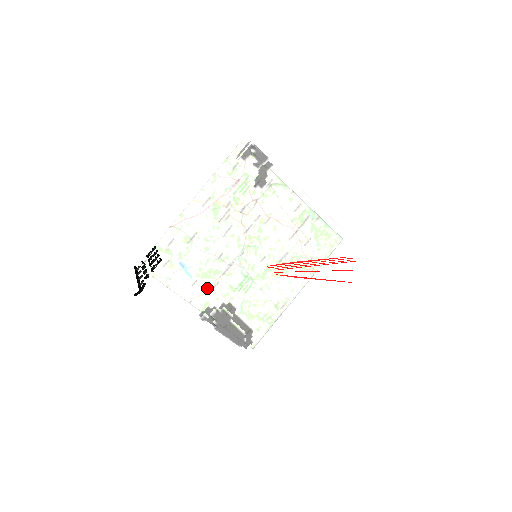
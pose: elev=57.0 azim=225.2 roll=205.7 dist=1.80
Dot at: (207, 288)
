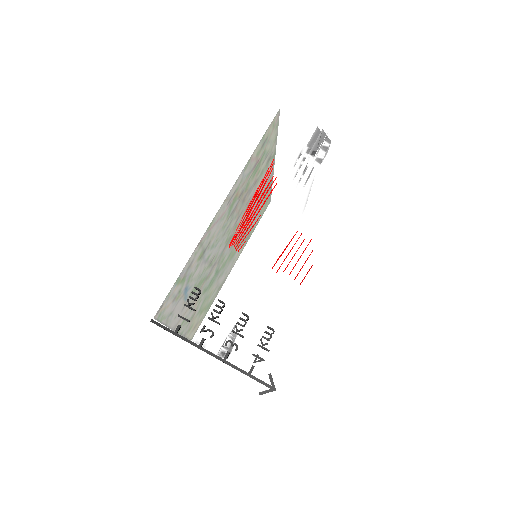
Dot at: (234, 319)
